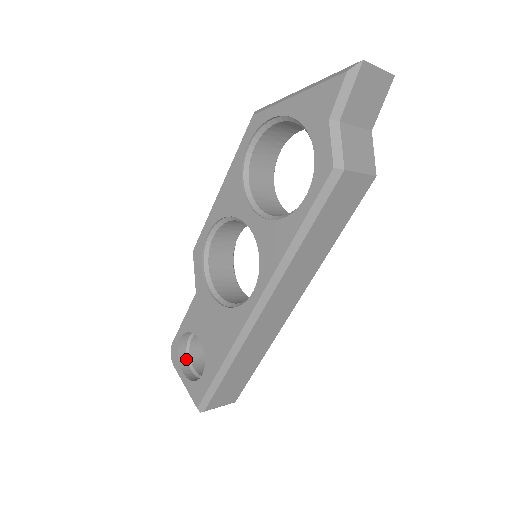
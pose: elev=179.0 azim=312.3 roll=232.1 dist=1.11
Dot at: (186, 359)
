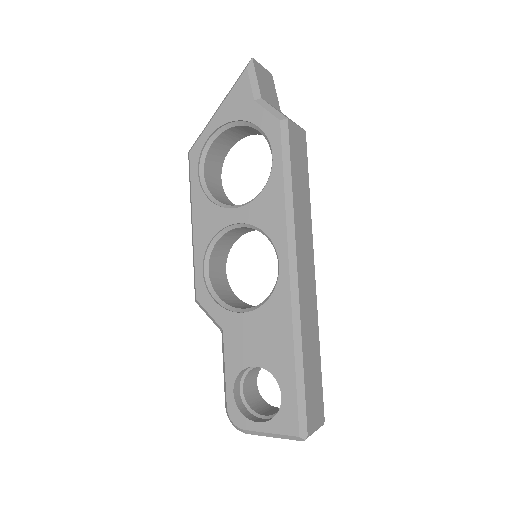
Dot at: (251, 414)
